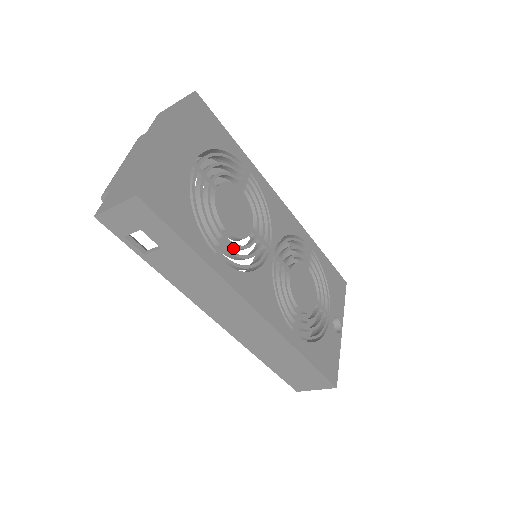
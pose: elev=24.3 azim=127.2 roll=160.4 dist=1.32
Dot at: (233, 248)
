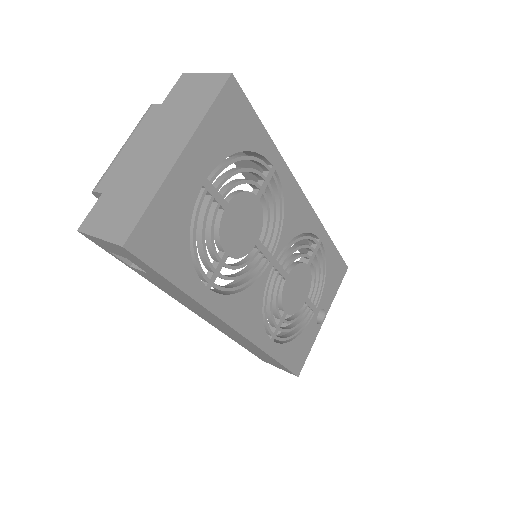
Dot at: (229, 268)
